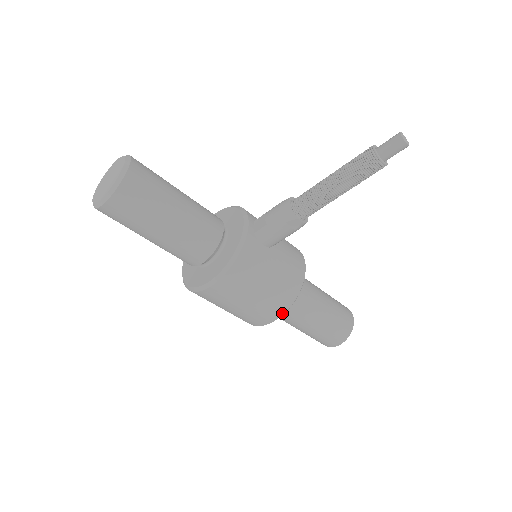
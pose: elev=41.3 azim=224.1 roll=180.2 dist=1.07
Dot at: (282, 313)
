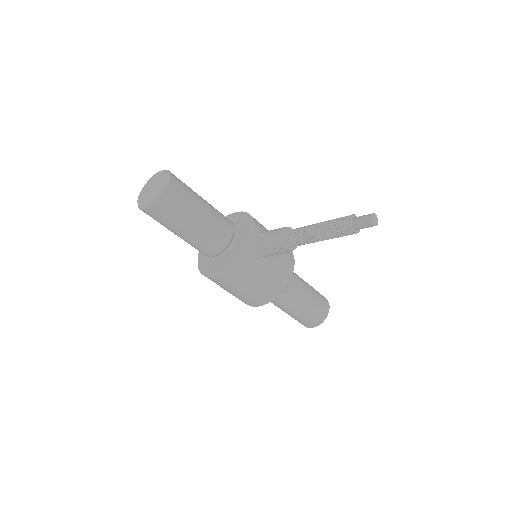
Dot at: (265, 303)
